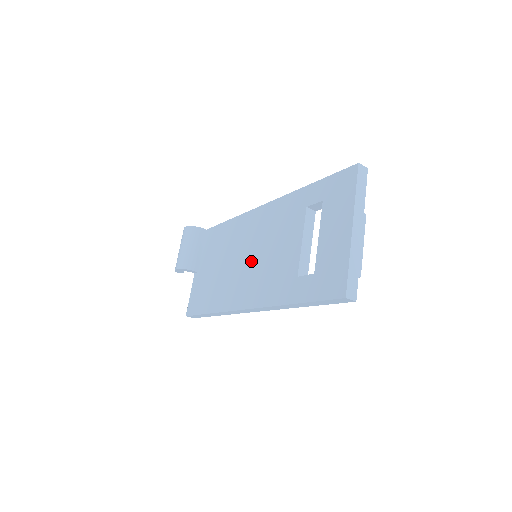
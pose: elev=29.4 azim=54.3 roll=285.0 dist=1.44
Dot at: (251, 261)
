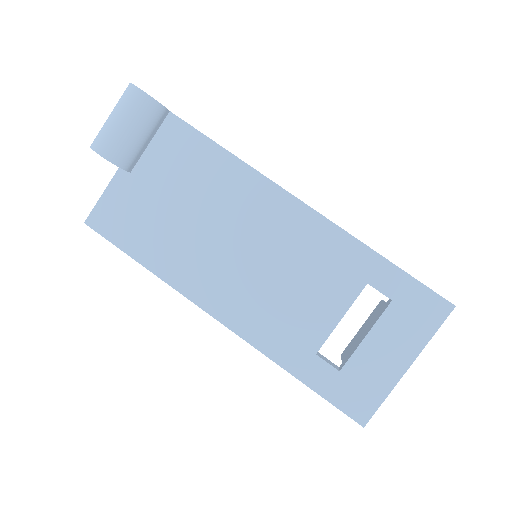
Dot at: (251, 265)
